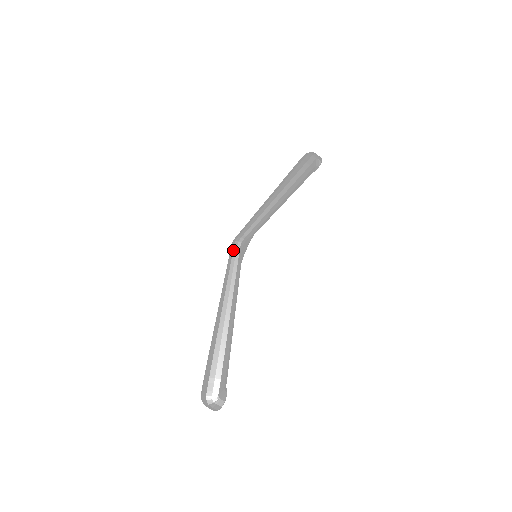
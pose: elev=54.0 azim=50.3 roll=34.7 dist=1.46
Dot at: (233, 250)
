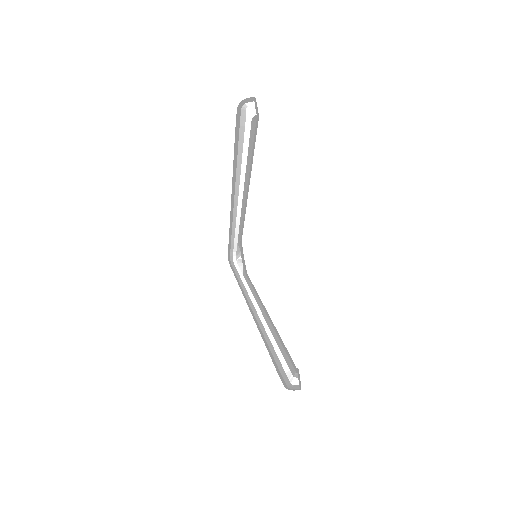
Dot at: (232, 270)
